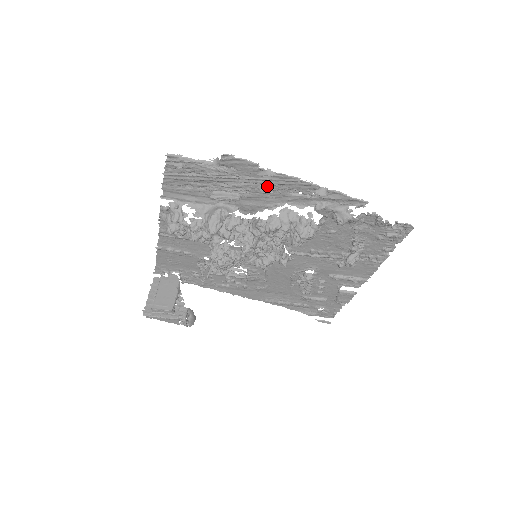
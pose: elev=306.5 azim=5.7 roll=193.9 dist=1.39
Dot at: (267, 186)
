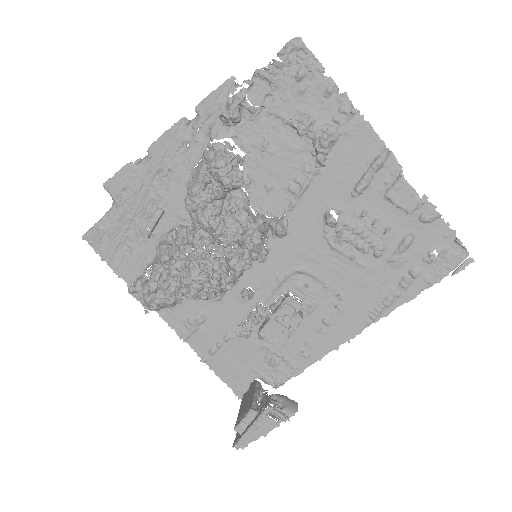
Dot at: (164, 174)
